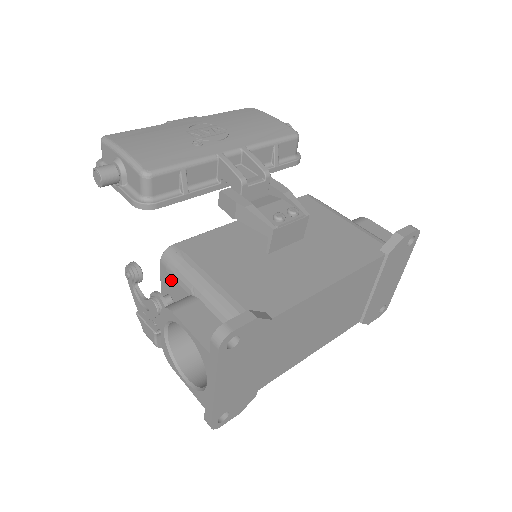
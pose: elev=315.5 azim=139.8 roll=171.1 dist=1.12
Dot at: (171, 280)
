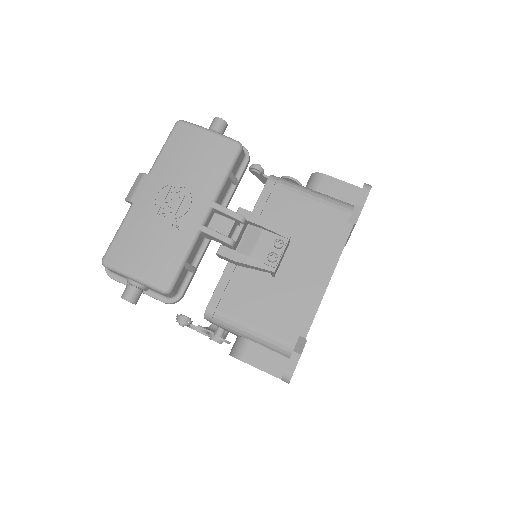
Dot at: occluded
